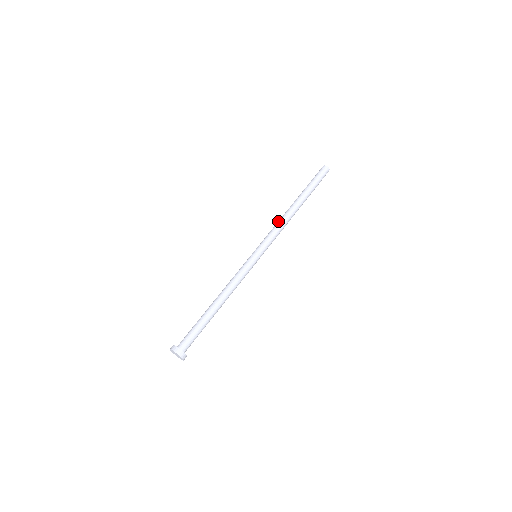
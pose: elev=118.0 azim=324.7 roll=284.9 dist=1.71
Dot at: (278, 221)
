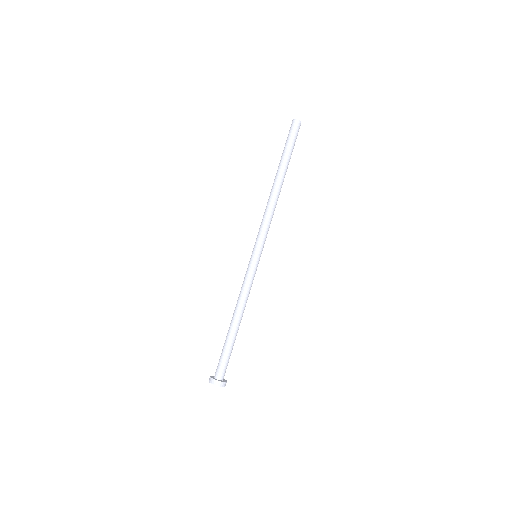
Dot at: (266, 208)
